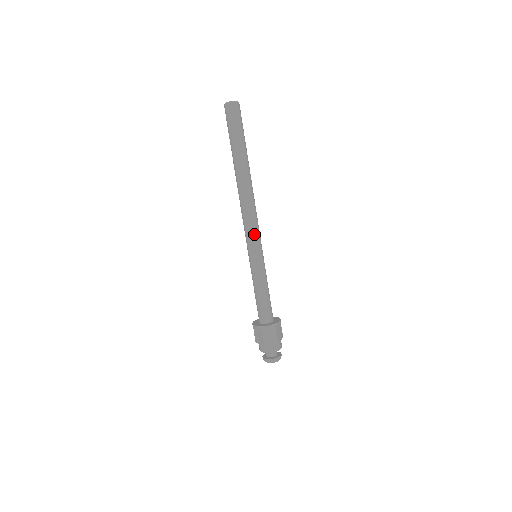
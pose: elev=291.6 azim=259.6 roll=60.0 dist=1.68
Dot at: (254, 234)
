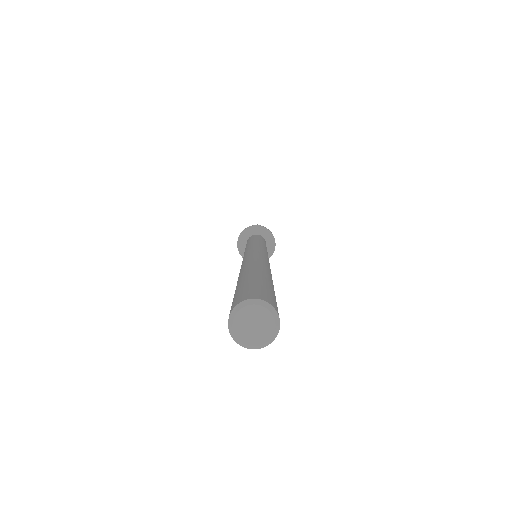
Dot at: occluded
